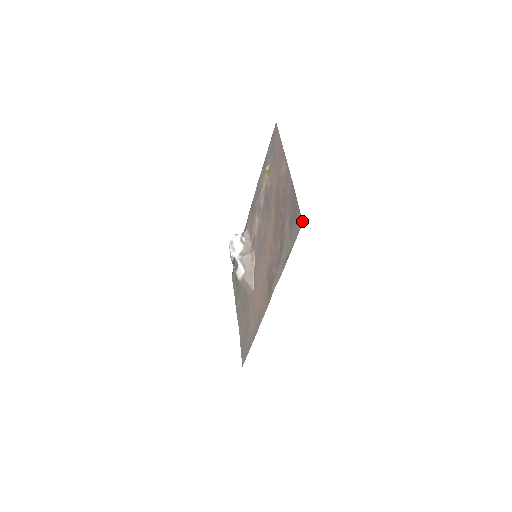
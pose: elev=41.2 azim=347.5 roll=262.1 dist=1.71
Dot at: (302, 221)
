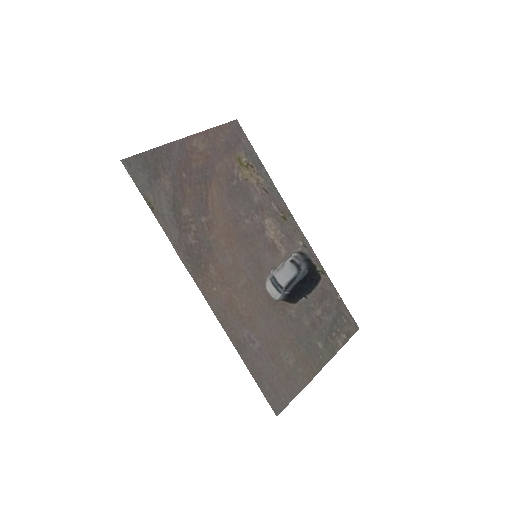
Dot at: (123, 160)
